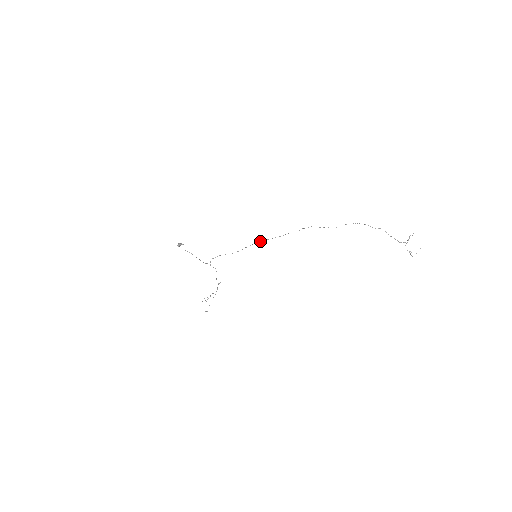
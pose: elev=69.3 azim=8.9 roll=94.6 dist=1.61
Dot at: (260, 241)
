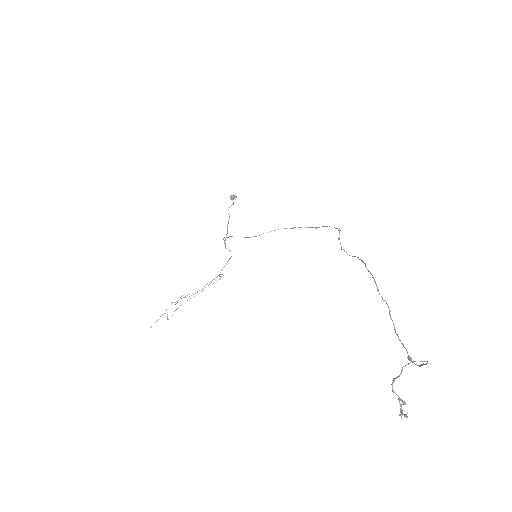
Dot at: occluded
